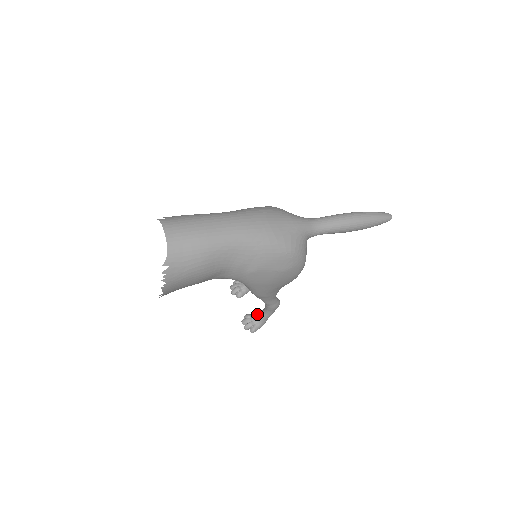
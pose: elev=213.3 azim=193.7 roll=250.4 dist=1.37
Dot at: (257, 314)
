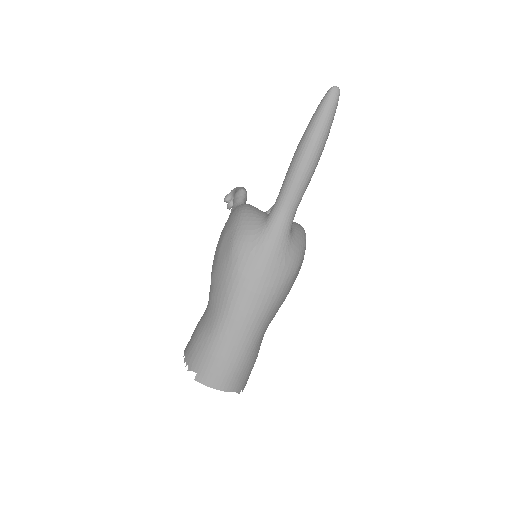
Dot at: occluded
